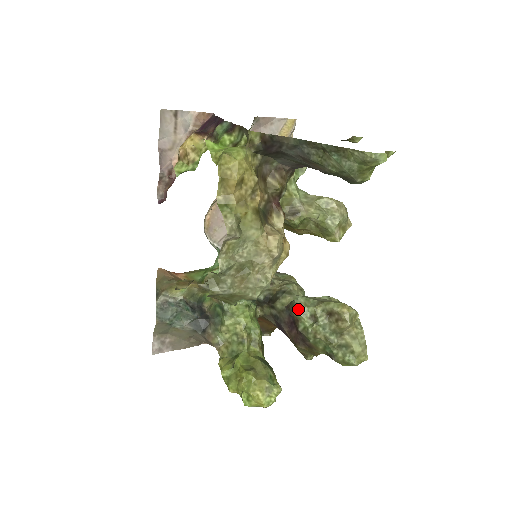
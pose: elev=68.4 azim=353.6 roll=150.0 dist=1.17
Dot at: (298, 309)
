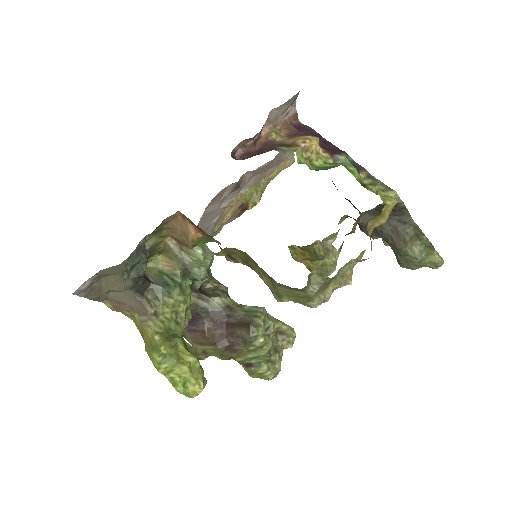
Dot at: (264, 318)
